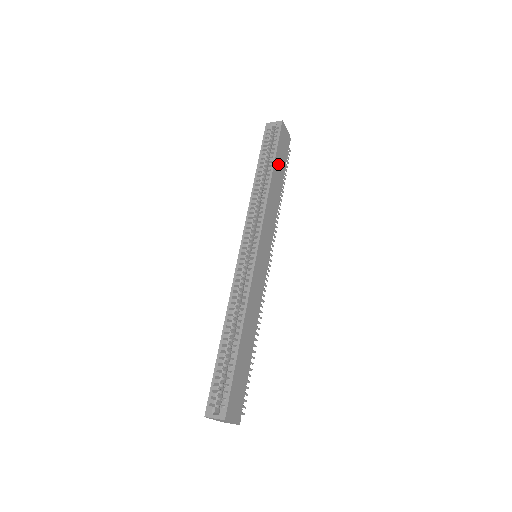
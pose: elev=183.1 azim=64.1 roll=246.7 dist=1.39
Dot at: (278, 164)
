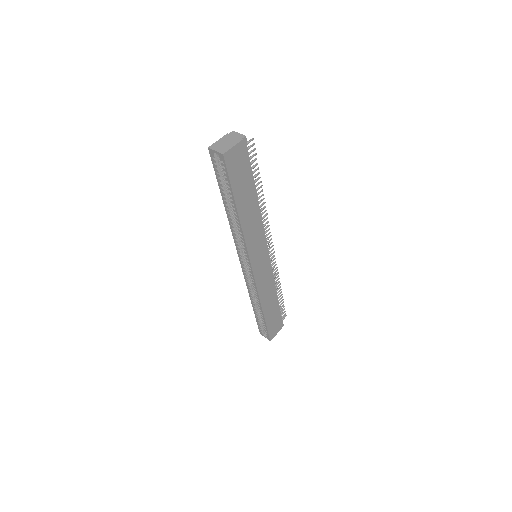
Dot at: (241, 193)
